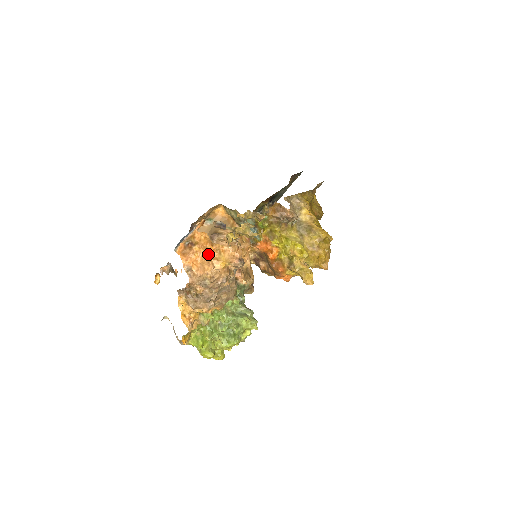
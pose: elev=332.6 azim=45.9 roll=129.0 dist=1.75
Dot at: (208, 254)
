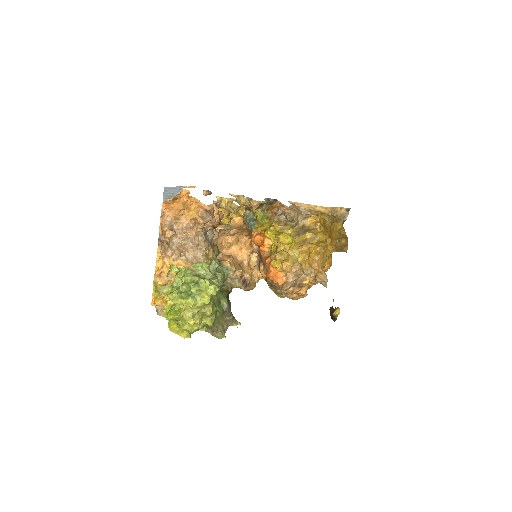
Dot at: (184, 205)
